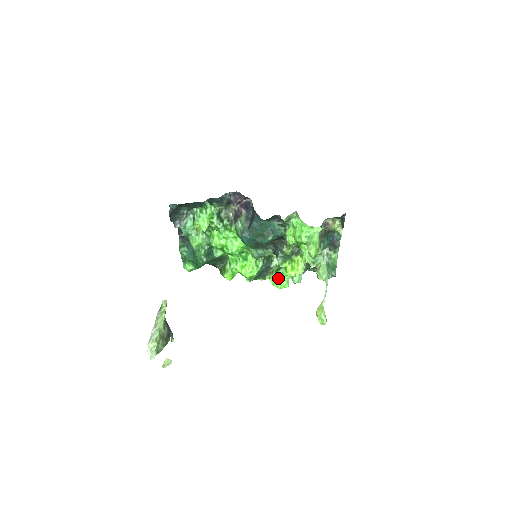
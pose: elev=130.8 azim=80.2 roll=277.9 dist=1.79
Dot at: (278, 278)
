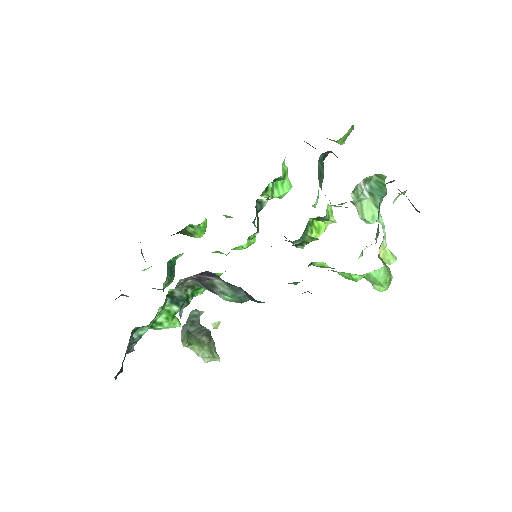
Dot at: (275, 197)
